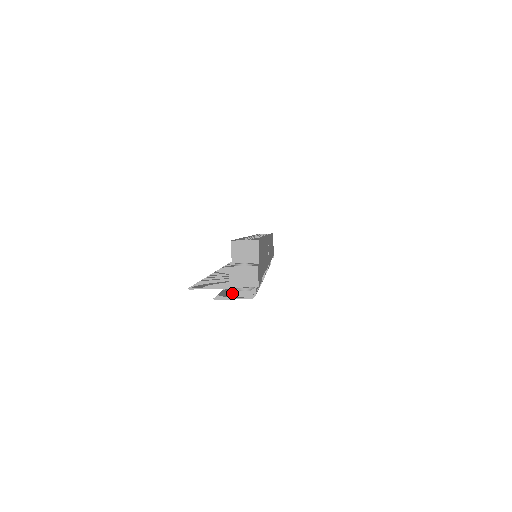
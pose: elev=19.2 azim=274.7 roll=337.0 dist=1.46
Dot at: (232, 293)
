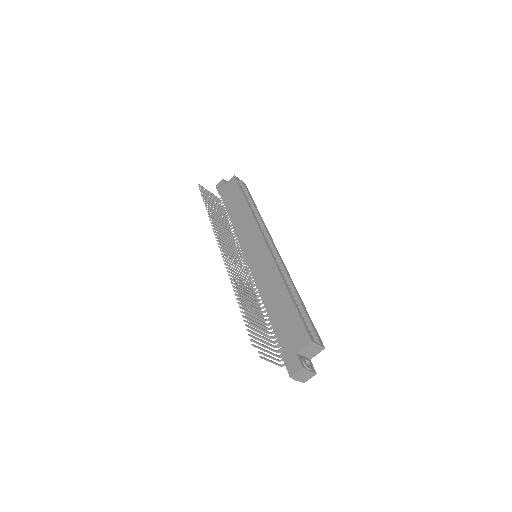
Dot at: occluded
